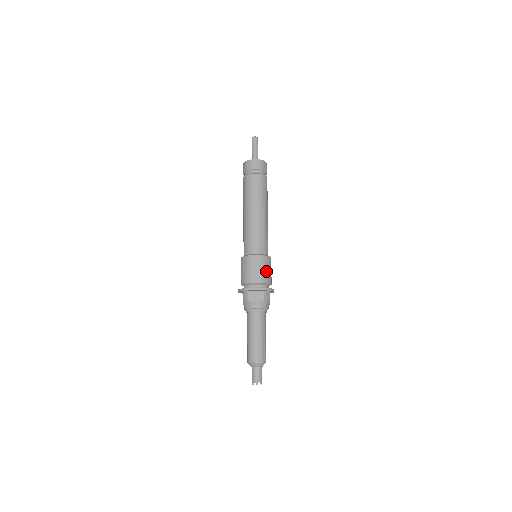
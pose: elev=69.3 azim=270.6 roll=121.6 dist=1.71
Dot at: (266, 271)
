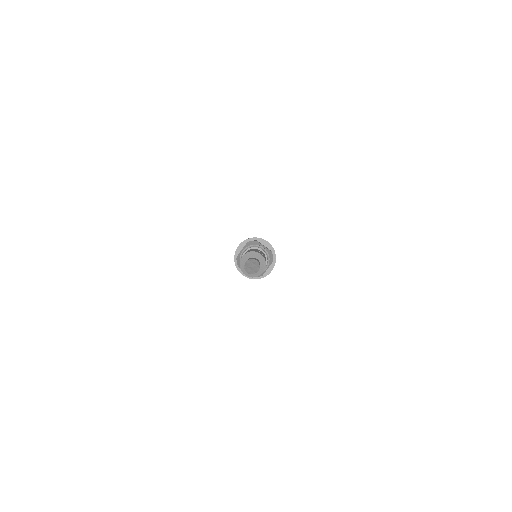
Dot at: occluded
